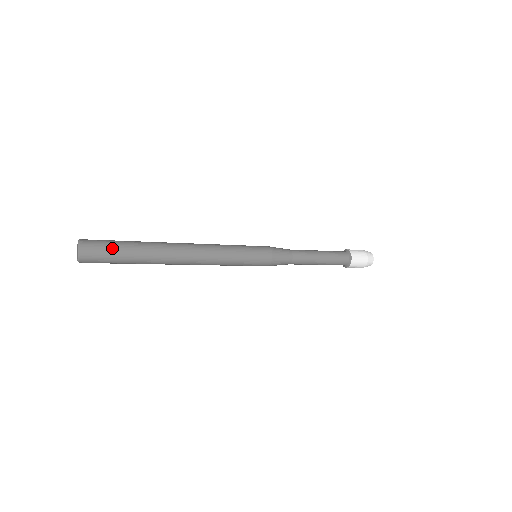
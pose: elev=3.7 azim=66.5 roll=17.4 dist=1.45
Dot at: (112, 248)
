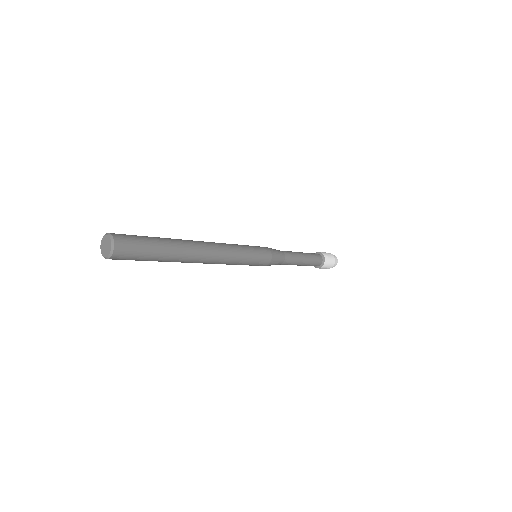
Dot at: (144, 244)
